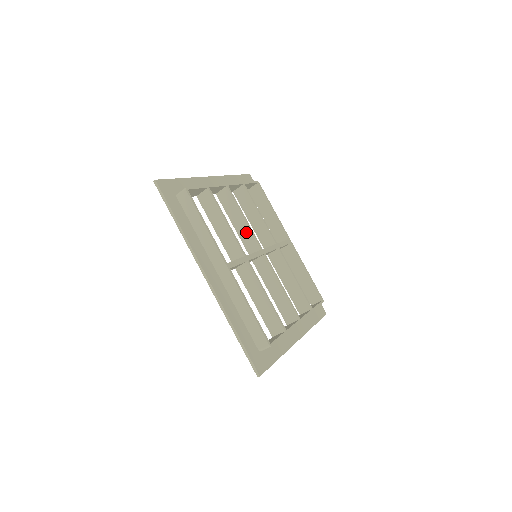
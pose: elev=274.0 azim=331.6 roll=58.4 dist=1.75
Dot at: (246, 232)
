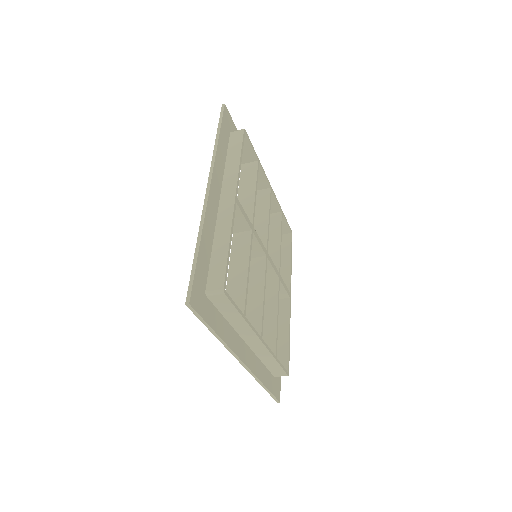
Dot at: (262, 230)
